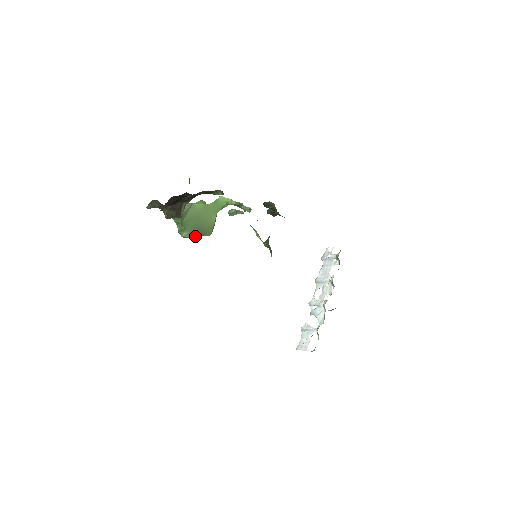
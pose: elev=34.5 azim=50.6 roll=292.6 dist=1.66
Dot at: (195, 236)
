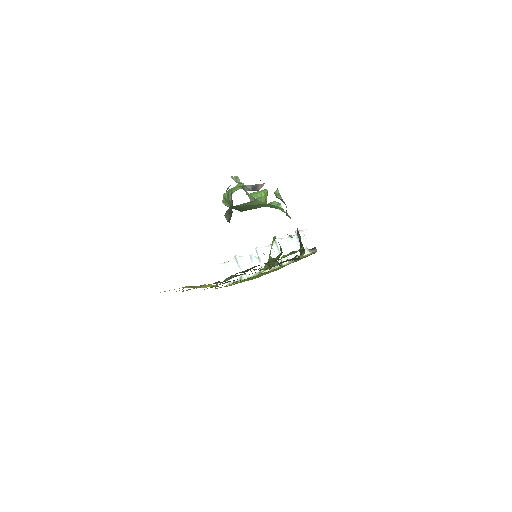
Dot at: (232, 208)
